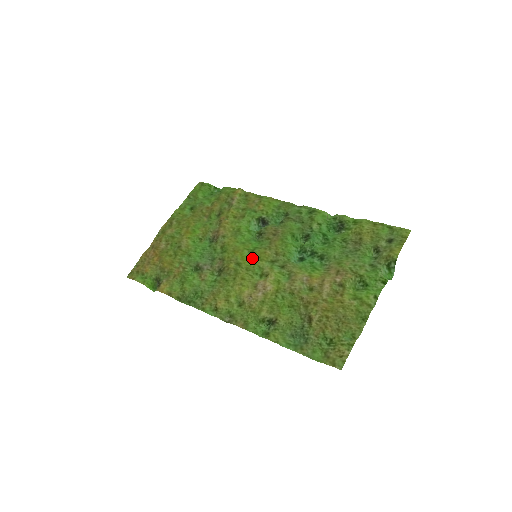
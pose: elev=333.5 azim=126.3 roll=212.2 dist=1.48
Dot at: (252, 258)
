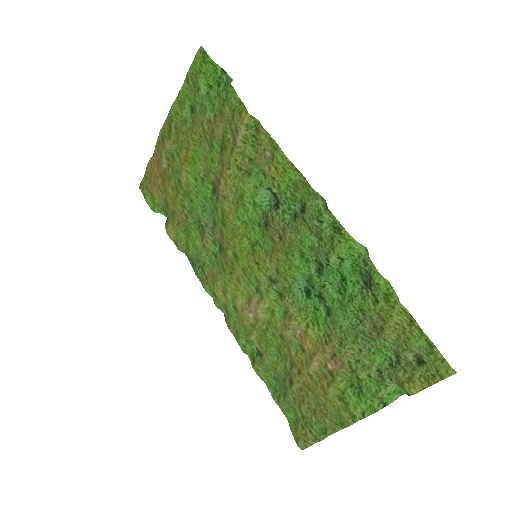
Dot at: (250, 260)
